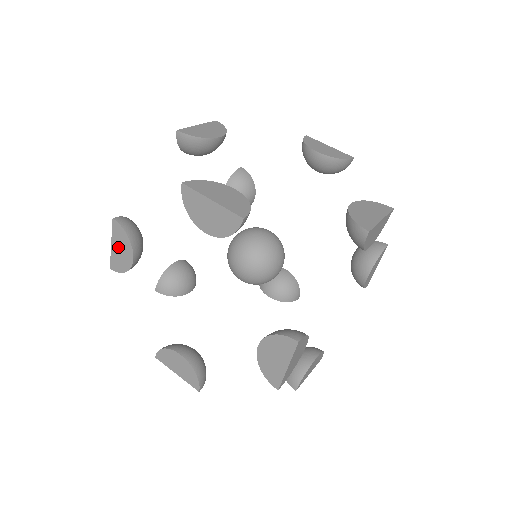
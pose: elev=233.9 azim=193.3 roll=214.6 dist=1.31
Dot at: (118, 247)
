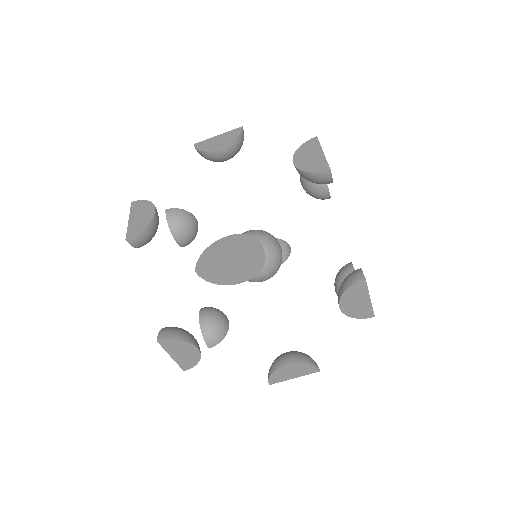
Dot at: (220, 139)
